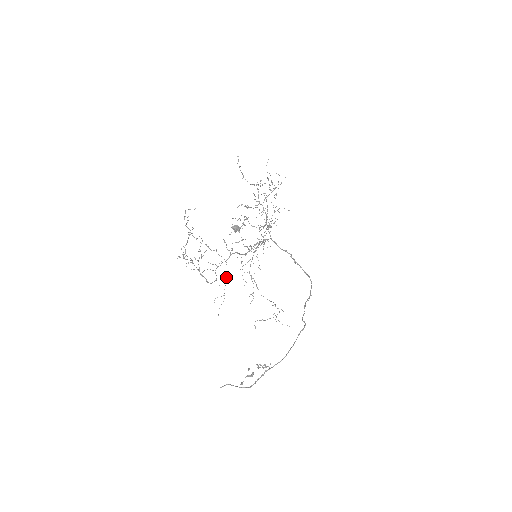
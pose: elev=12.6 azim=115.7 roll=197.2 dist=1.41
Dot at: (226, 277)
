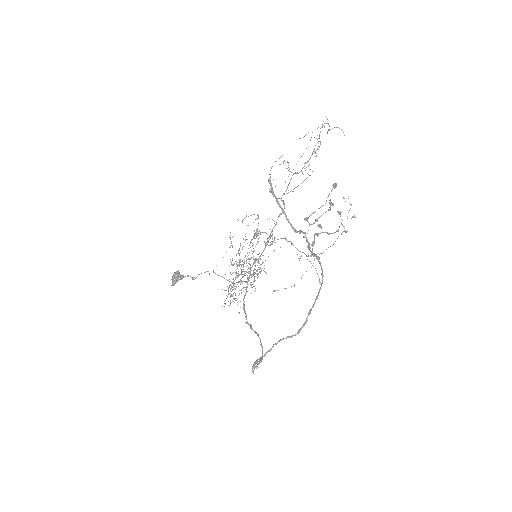
Dot at: occluded
